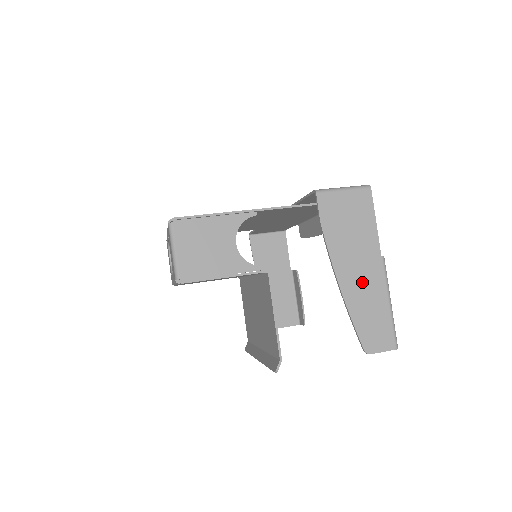
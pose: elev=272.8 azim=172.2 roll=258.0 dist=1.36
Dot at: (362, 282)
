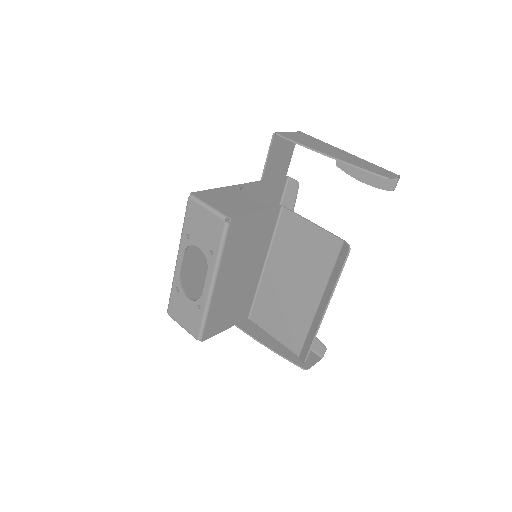
Dot at: (344, 156)
